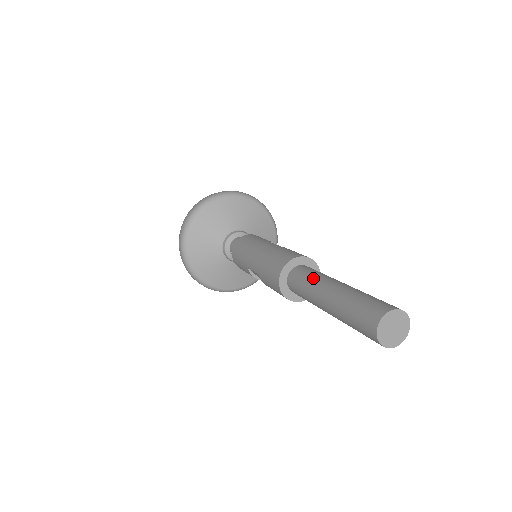
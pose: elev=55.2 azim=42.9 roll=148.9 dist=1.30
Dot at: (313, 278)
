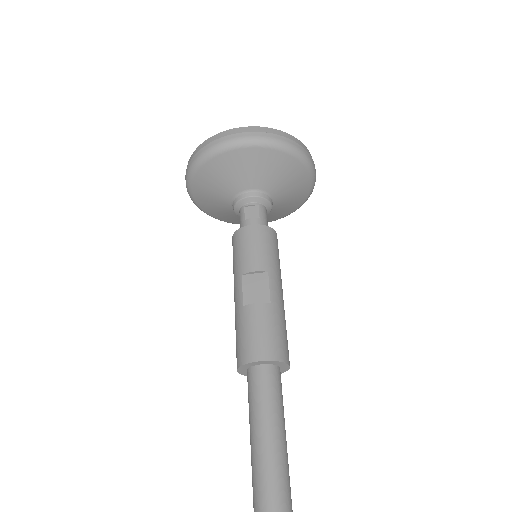
Dot at: (249, 418)
